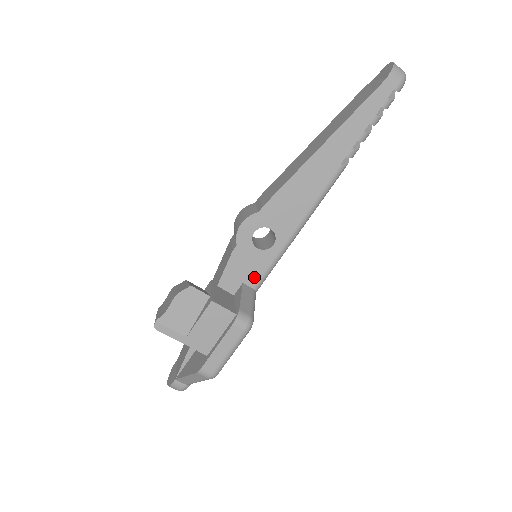
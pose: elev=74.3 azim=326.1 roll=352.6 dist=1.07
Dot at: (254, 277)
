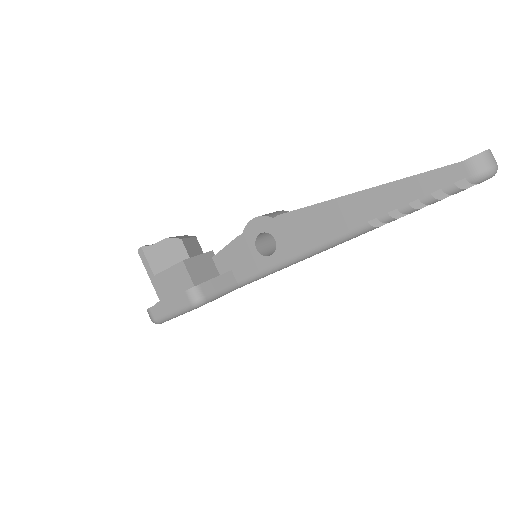
Dot at: (242, 272)
